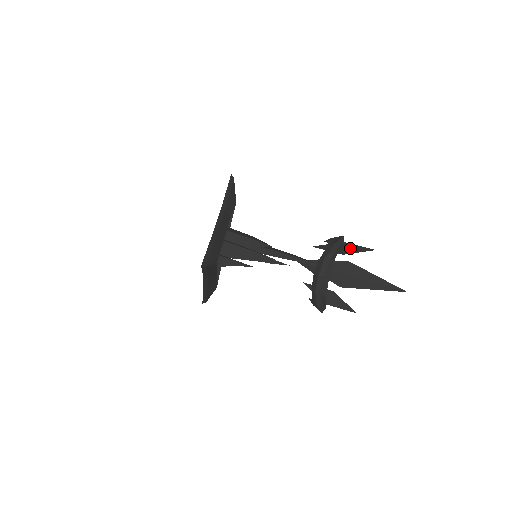
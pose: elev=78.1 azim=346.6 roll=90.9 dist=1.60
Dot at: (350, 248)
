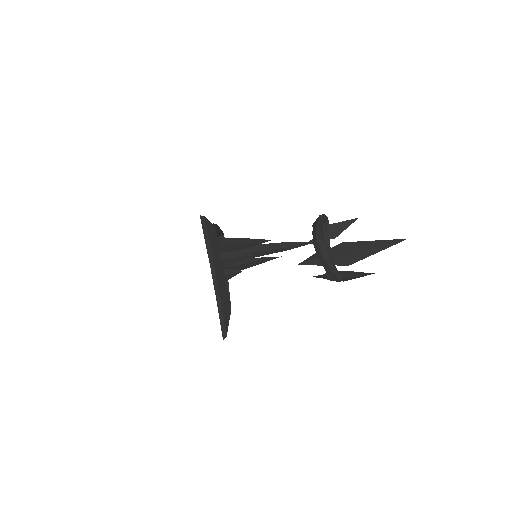
Dot at: (337, 228)
